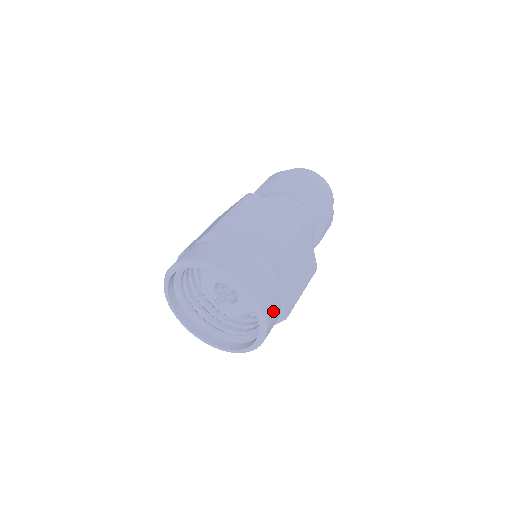
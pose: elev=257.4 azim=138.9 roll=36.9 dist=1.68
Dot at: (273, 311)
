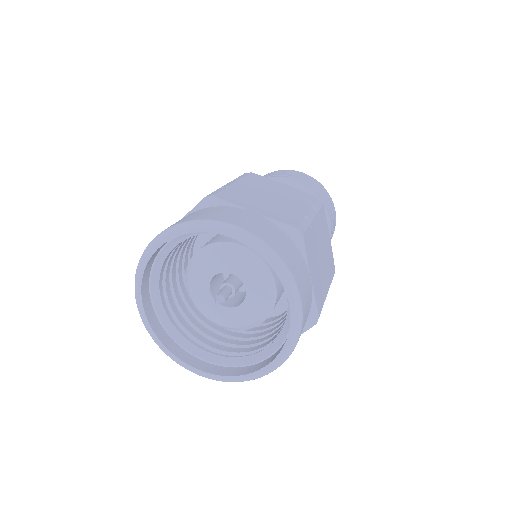
Dot at: (307, 301)
